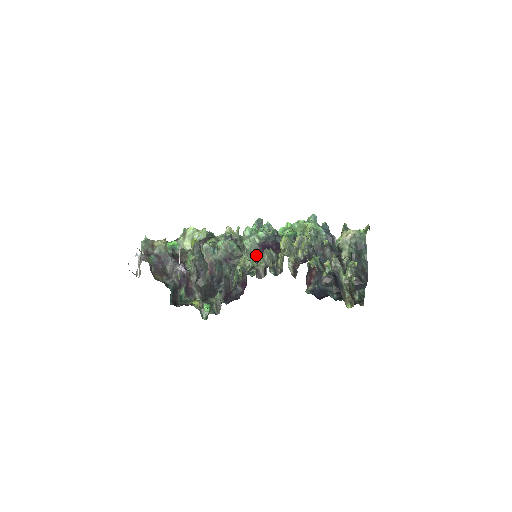
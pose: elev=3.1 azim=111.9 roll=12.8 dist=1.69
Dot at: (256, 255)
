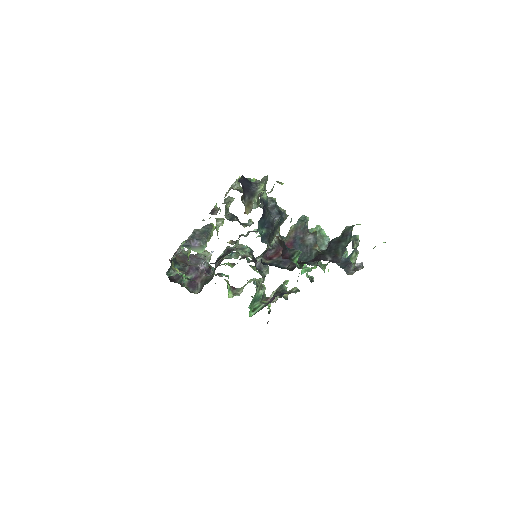
Dot at: occluded
